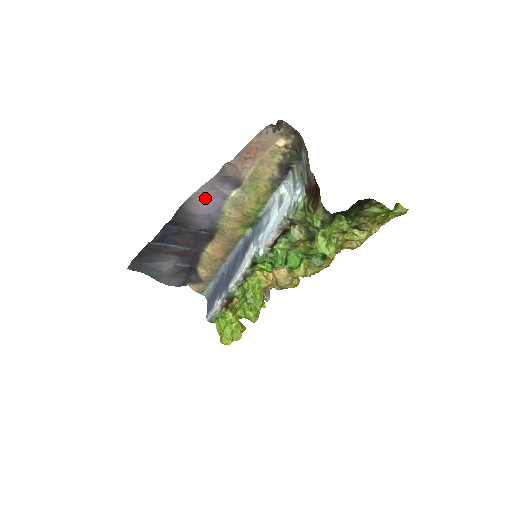
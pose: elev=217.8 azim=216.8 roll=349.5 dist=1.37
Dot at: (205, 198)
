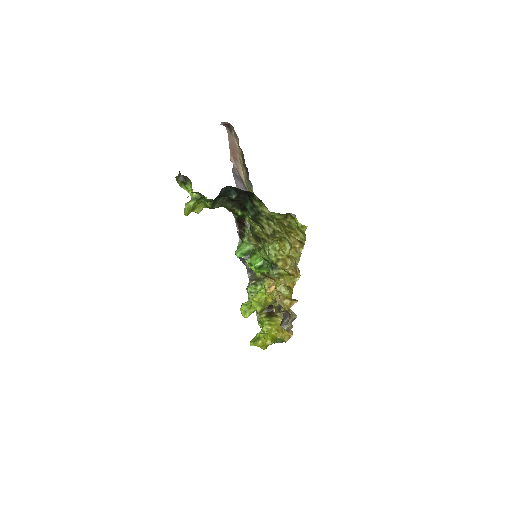
Dot at: occluded
